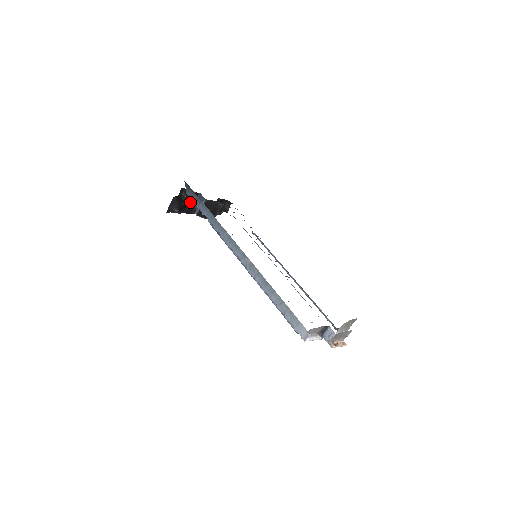
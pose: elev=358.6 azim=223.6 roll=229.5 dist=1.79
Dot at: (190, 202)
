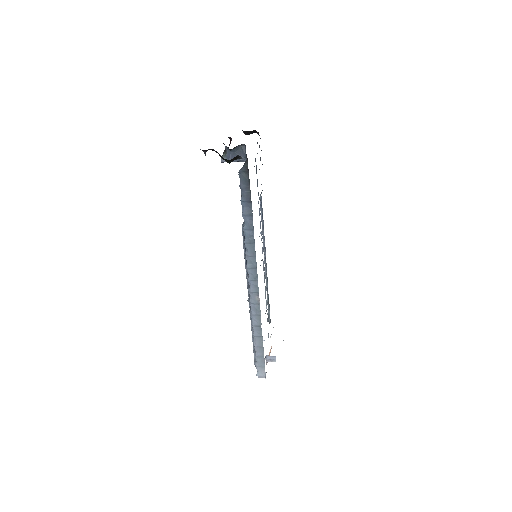
Dot at: occluded
